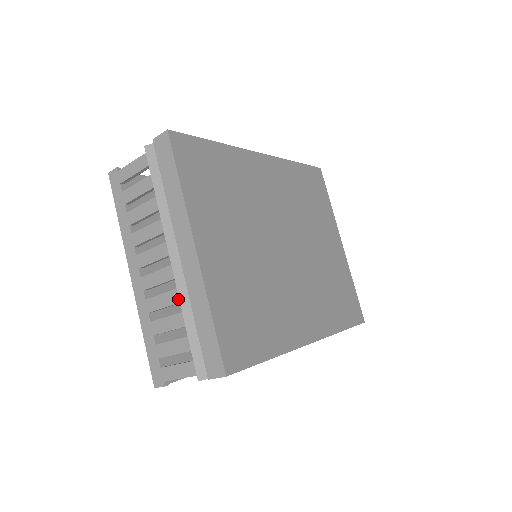
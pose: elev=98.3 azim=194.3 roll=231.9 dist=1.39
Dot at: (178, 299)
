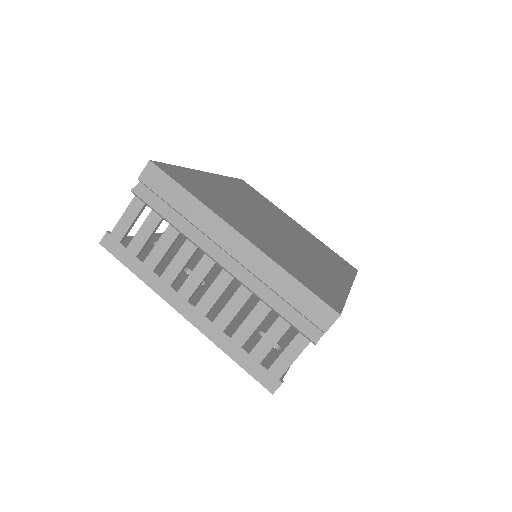
Dot at: (248, 294)
